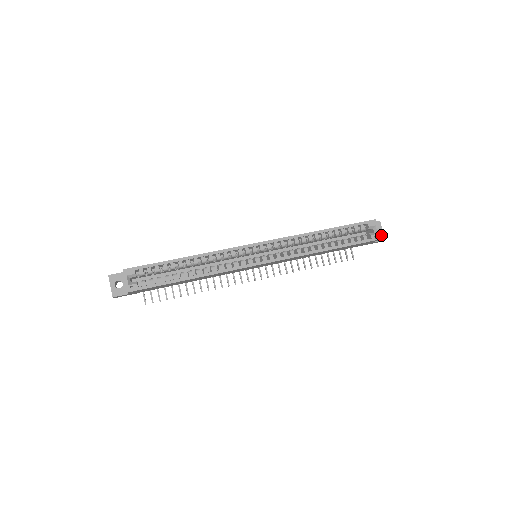
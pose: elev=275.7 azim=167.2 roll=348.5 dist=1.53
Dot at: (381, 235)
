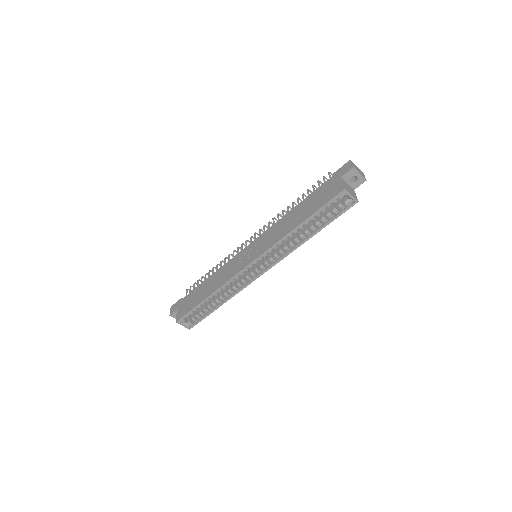
Dot at: (360, 179)
